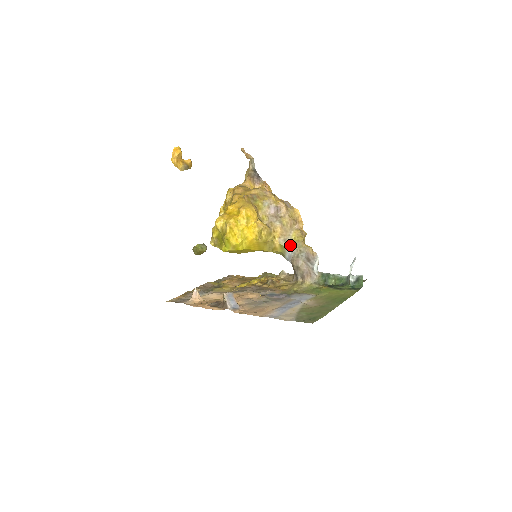
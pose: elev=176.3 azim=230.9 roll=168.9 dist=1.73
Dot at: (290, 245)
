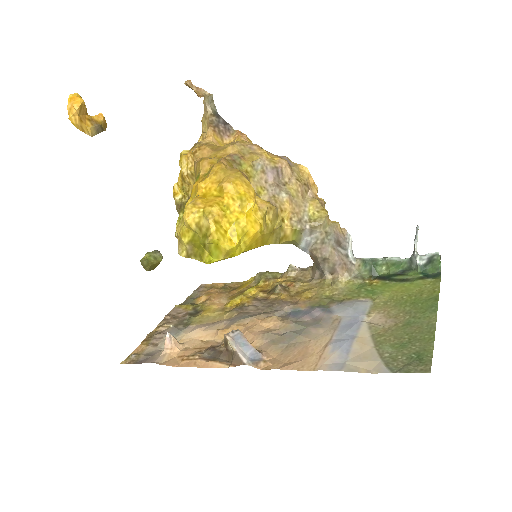
Dot at: (309, 227)
